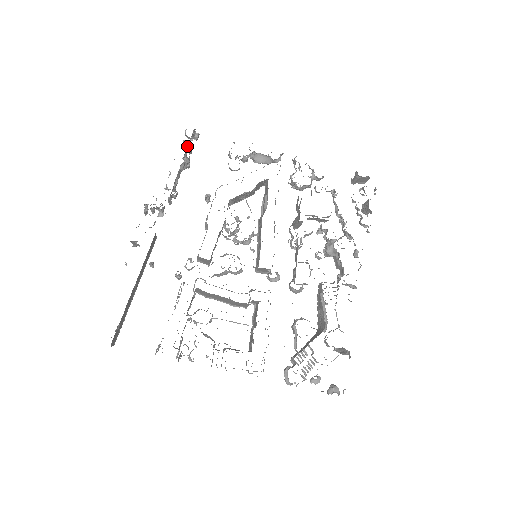
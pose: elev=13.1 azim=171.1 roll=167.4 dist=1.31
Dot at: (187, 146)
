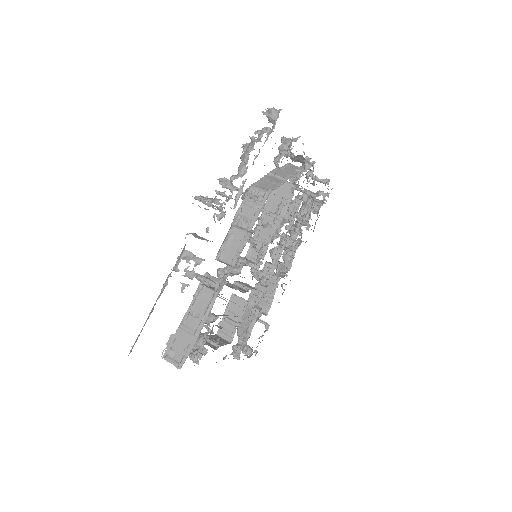
Dot at: occluded
